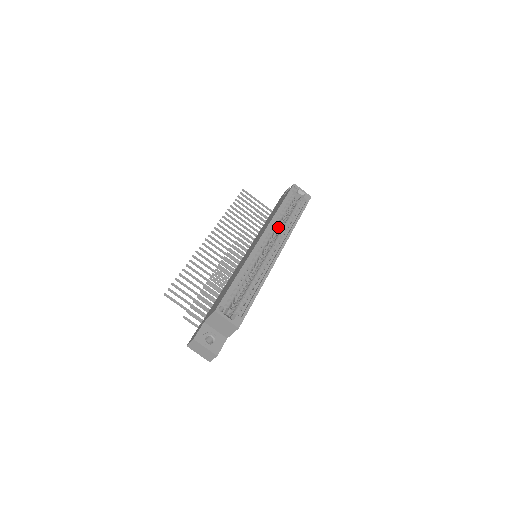
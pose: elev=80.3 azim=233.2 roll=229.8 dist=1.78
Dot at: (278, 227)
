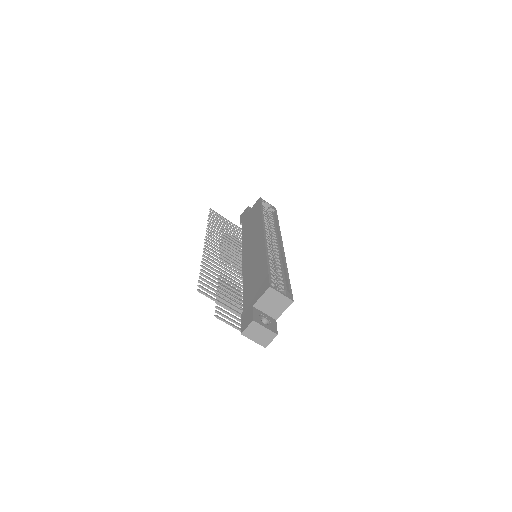
Dot at: occluded
